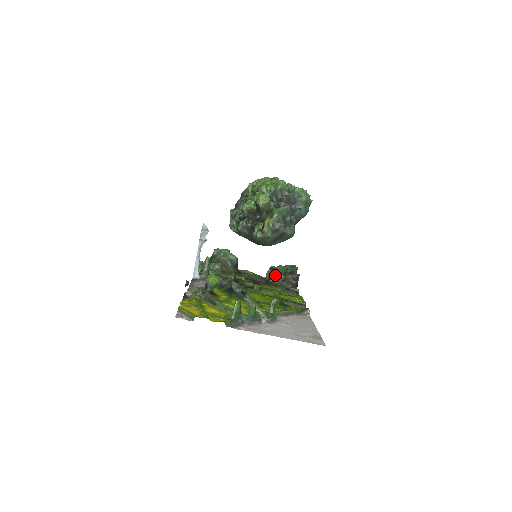
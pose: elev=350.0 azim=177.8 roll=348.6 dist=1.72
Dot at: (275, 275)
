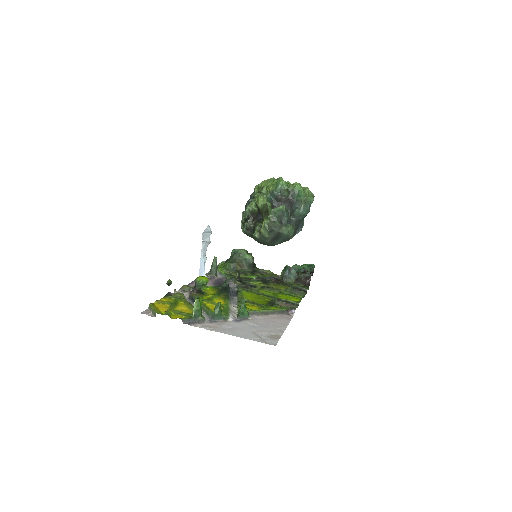
Dot at: (288, 274)
